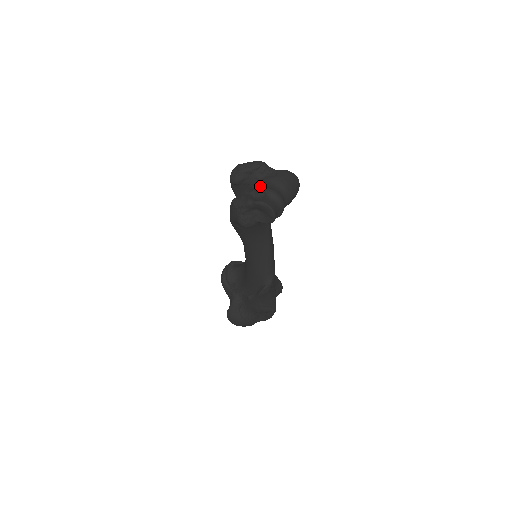
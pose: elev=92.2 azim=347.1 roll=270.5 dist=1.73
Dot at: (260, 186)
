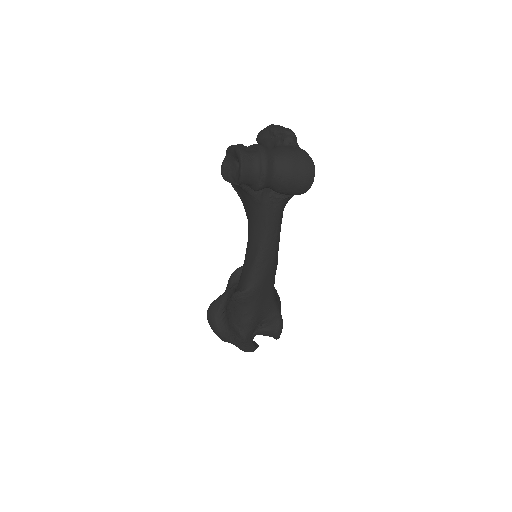
Dot at: occluded
